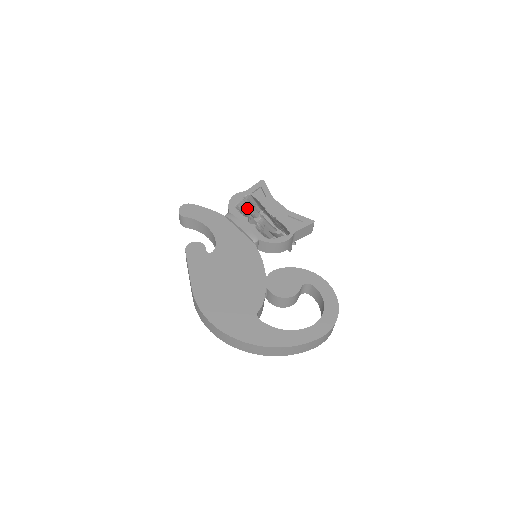
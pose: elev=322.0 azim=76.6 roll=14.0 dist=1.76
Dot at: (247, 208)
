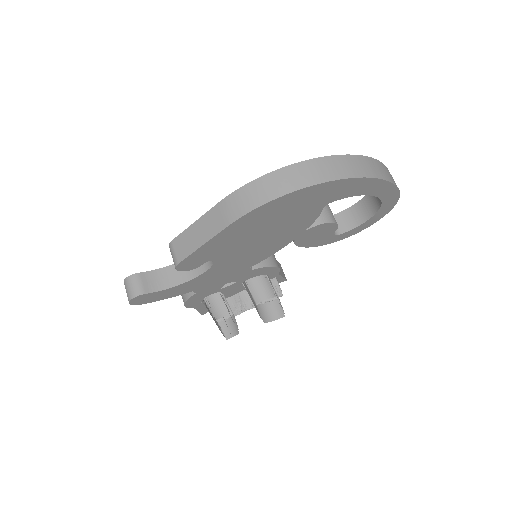
Dot at: (202, 300)
